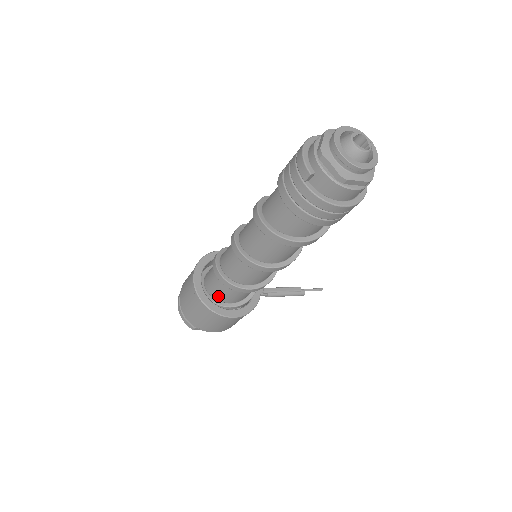
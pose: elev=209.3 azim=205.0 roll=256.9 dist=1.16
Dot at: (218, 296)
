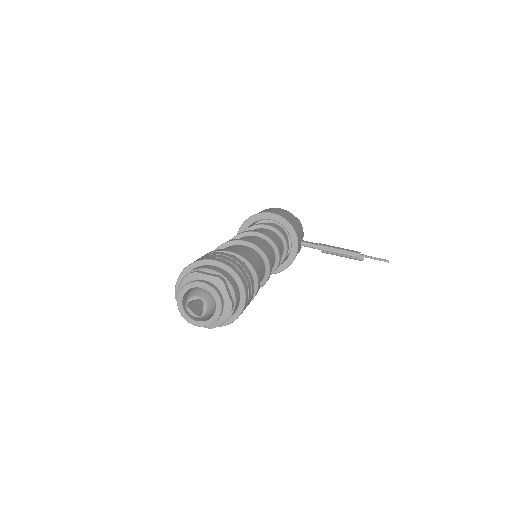
Dot at: occluded
